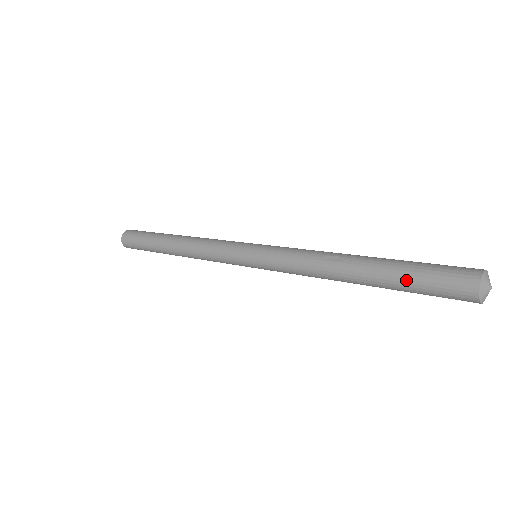
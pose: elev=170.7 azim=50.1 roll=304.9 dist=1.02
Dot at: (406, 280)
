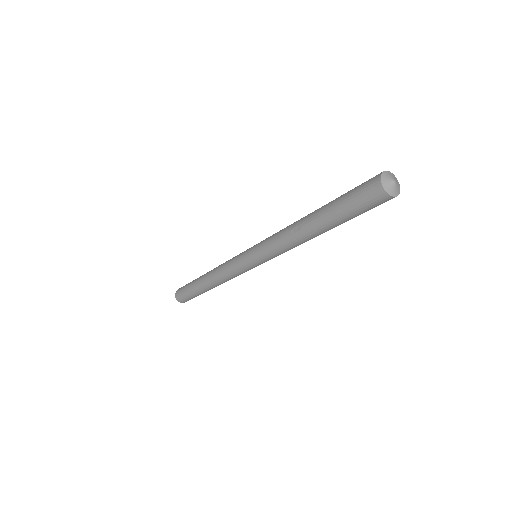
Dot at: (344, 215)
